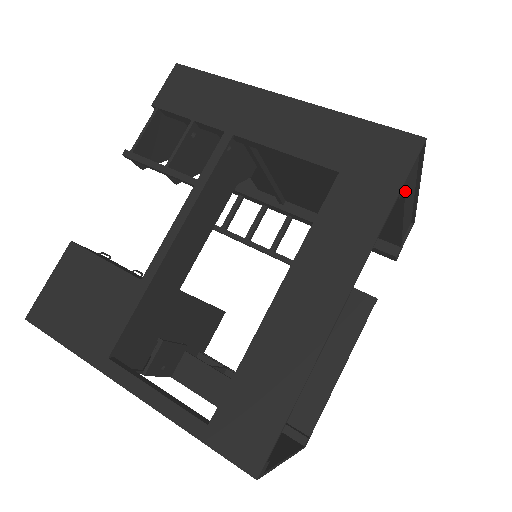
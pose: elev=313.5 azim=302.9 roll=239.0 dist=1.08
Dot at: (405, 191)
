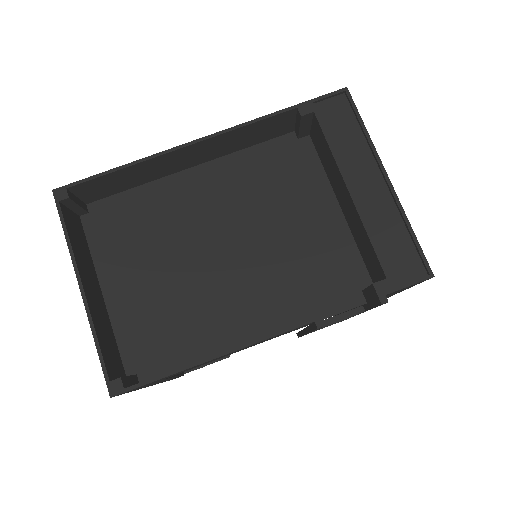
Dot at: (319, 121)
